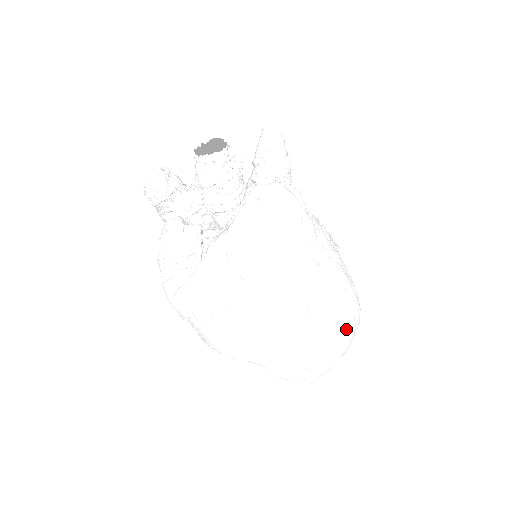
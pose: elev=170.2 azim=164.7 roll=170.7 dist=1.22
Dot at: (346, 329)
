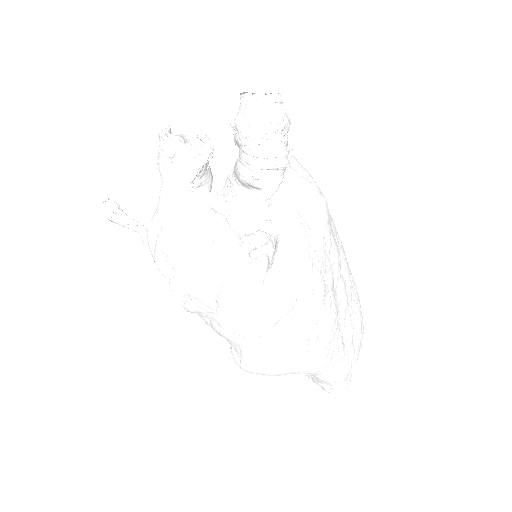
Dot at: occluded
